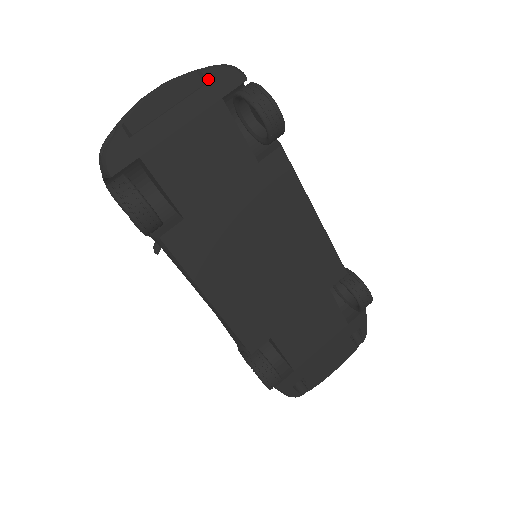
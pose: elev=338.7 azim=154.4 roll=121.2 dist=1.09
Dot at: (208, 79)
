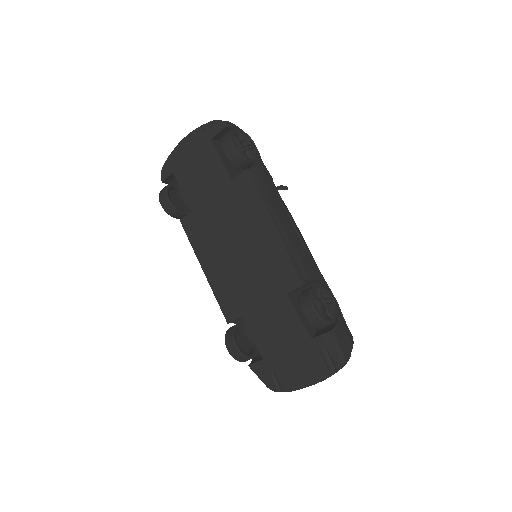
Dot at: (206, 129)
